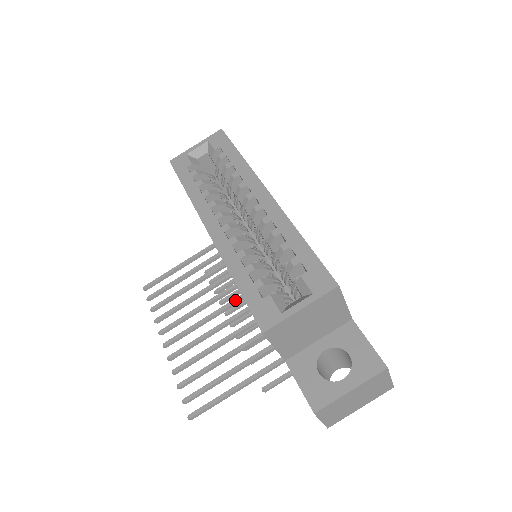
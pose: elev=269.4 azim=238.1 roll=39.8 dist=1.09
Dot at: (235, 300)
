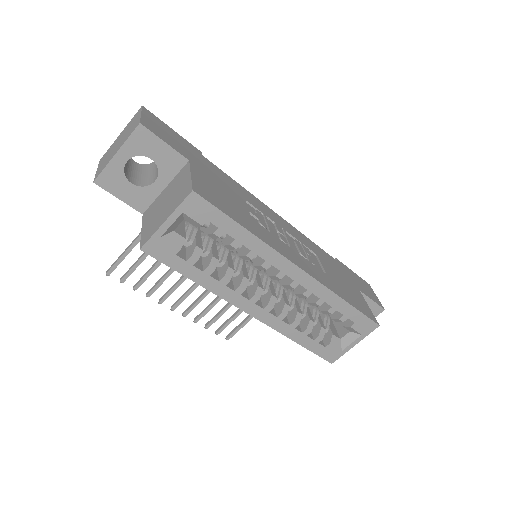
Dot at: occluded
